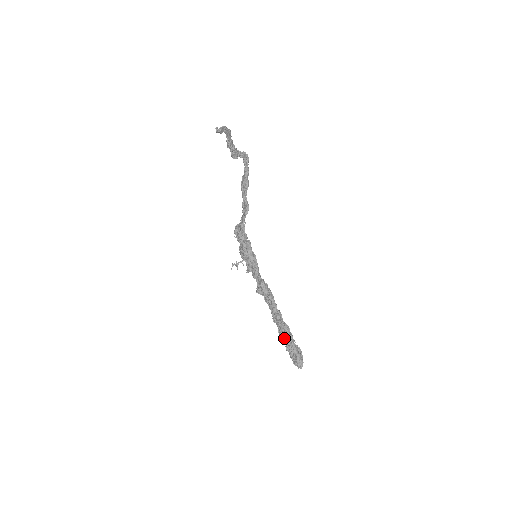
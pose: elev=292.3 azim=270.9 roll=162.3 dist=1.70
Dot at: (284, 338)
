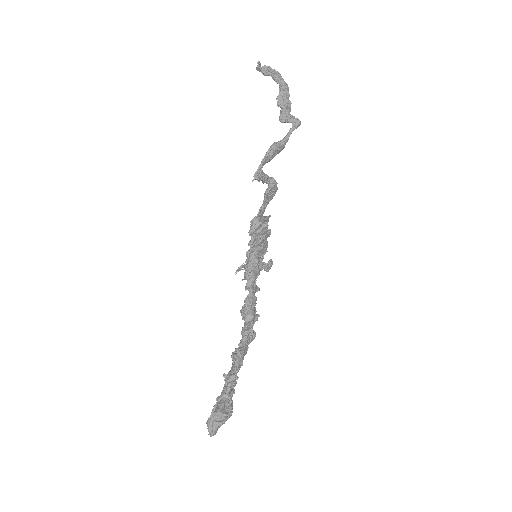
Dot at: (225, 383)
